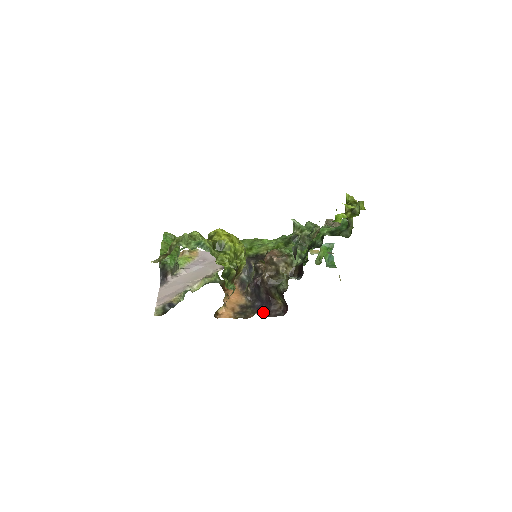
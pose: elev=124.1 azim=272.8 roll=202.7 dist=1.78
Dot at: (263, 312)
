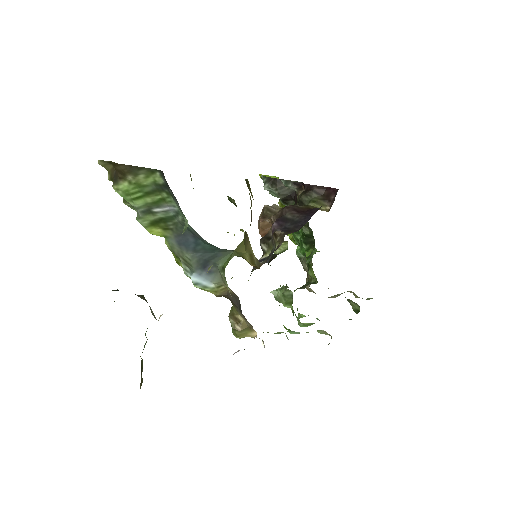
Dot at: occluded
